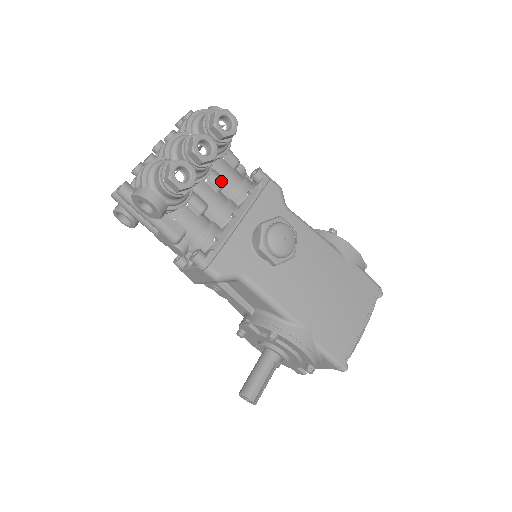
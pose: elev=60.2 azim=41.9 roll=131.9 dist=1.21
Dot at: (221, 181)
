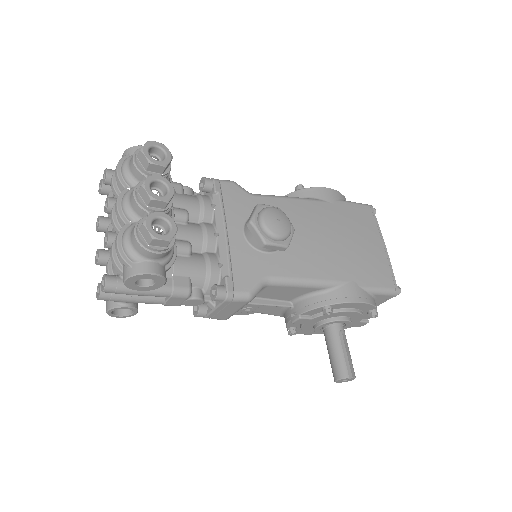
Dot at: (183, 212)
